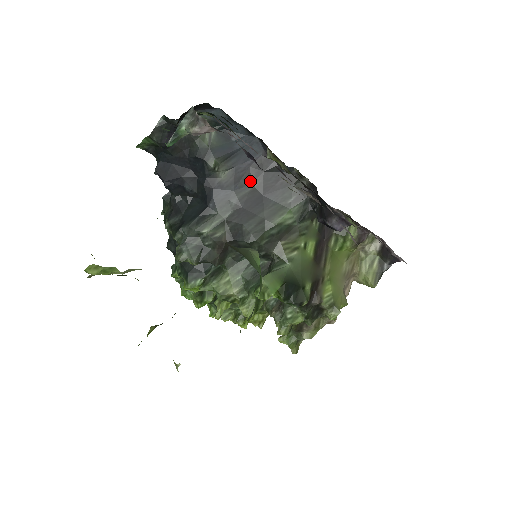
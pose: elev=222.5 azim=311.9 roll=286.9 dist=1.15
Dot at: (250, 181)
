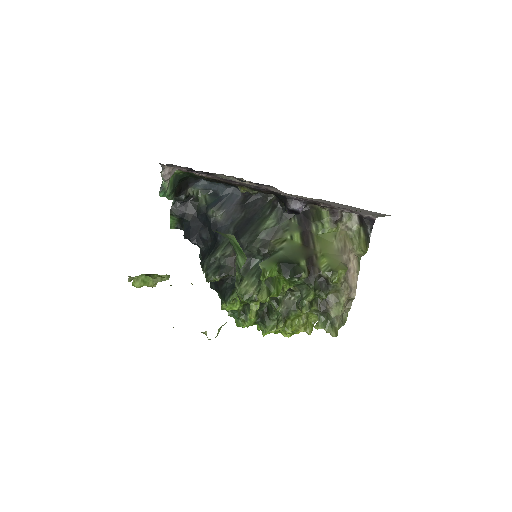
Dot at: (239, 213)
